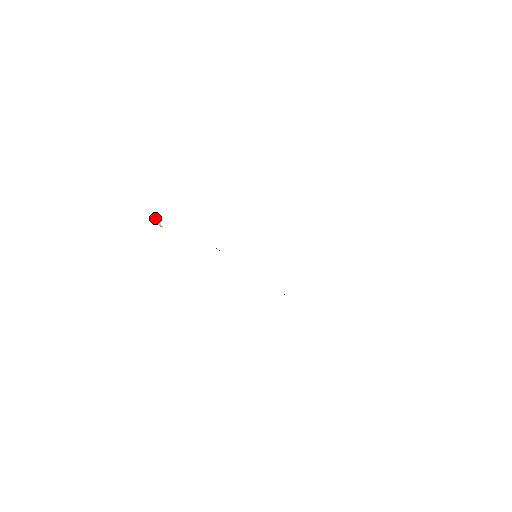
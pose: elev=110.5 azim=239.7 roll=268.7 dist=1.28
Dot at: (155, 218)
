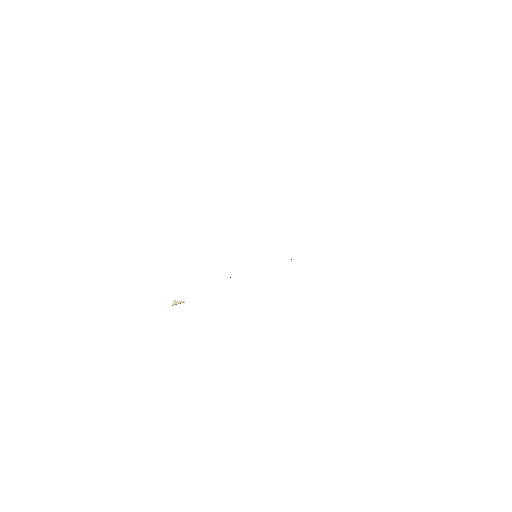
Dot at: (175, 302)
